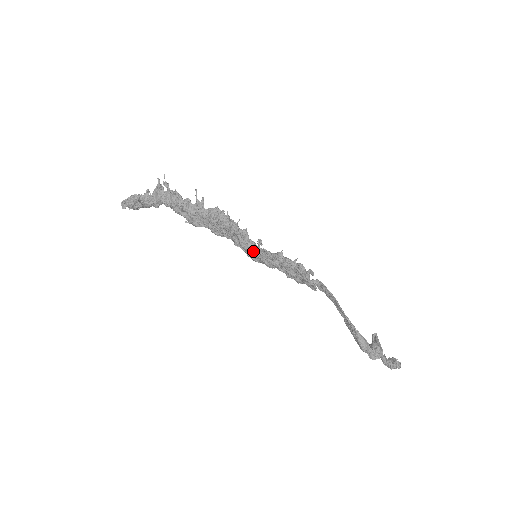
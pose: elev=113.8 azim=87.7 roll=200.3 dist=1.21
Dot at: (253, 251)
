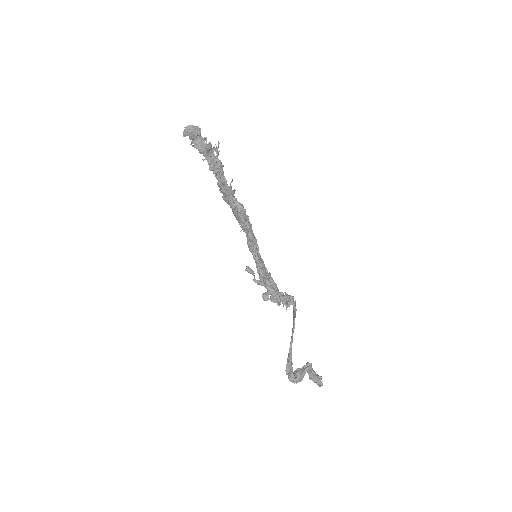
Dot at: occluded
